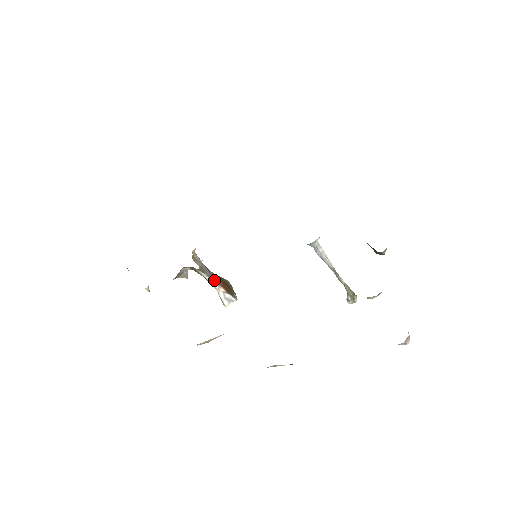
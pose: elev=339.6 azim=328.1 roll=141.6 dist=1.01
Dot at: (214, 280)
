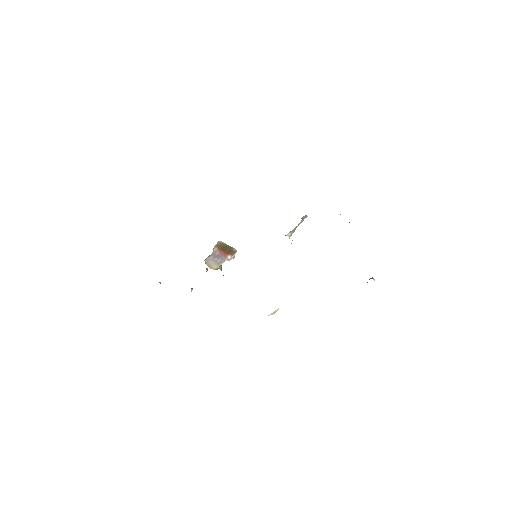
Dot at: (224, 260)
